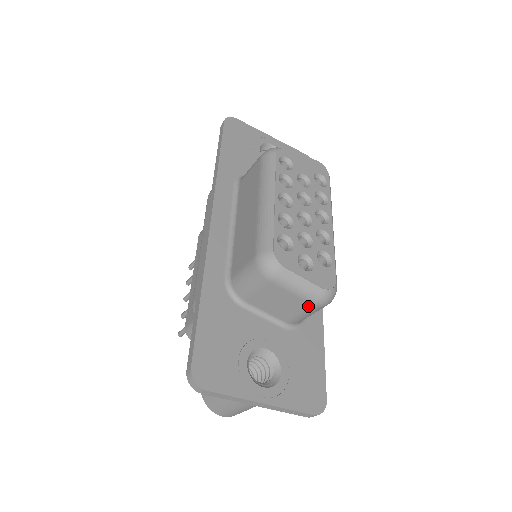
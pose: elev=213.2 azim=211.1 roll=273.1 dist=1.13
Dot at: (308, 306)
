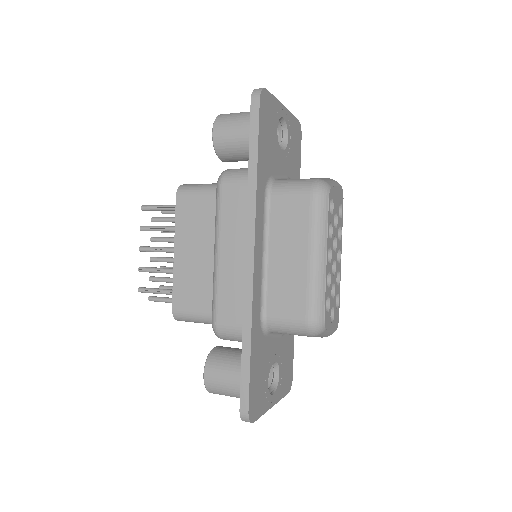
Dot at: occluded
